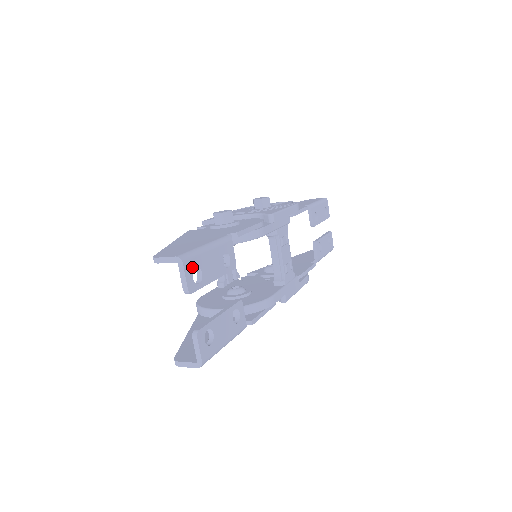
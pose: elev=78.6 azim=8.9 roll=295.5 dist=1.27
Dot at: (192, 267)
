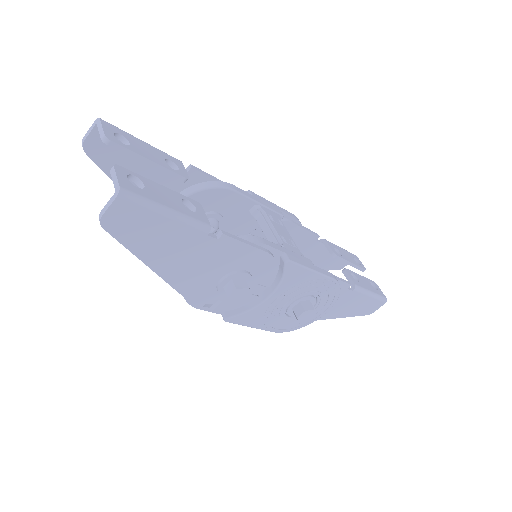
Dot at: (114, 130)
